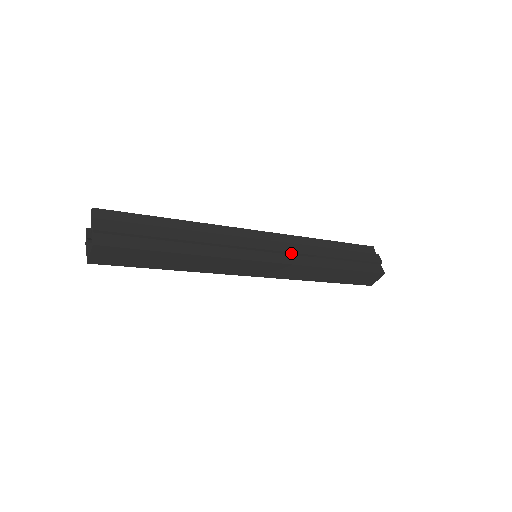
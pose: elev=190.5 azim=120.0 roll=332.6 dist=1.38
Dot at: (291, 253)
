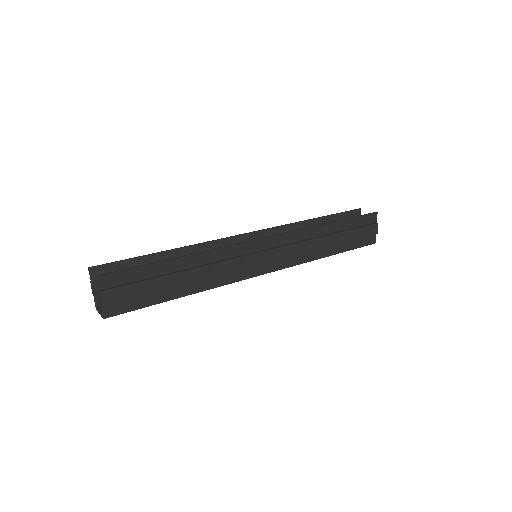
Dot at: (290, 256)
